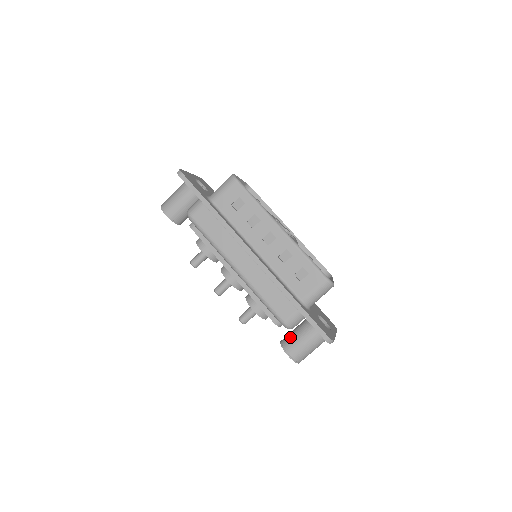
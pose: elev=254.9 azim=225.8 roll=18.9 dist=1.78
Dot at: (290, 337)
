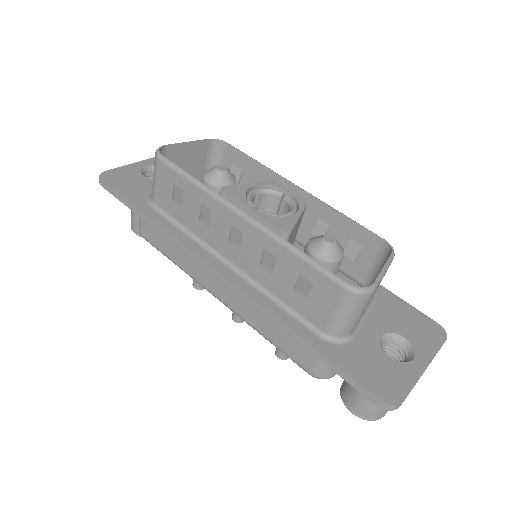
Dot at: occluded
